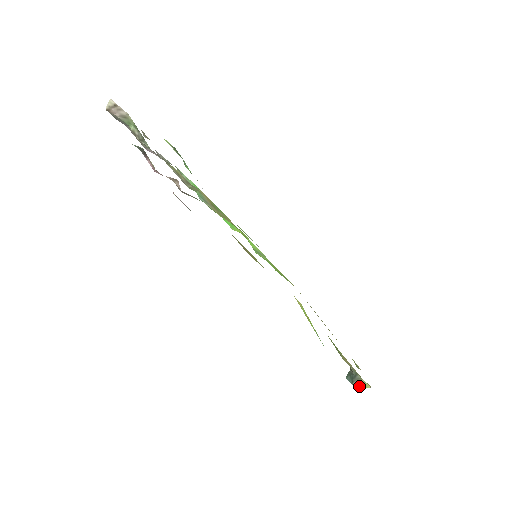
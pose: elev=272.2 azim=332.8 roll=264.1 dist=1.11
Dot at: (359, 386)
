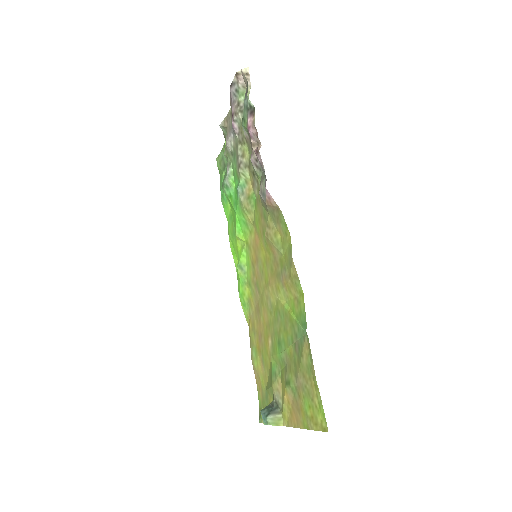
Dot at: (273, 421)
